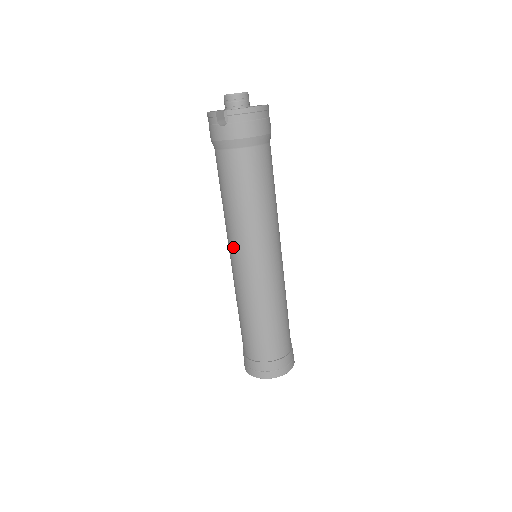
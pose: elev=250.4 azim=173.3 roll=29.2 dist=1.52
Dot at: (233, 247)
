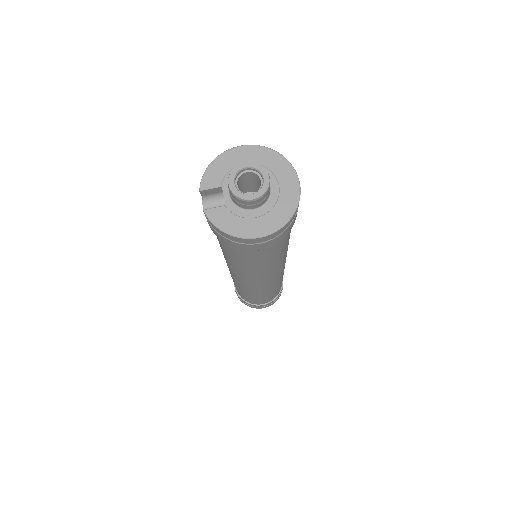
Dot at: occluded
